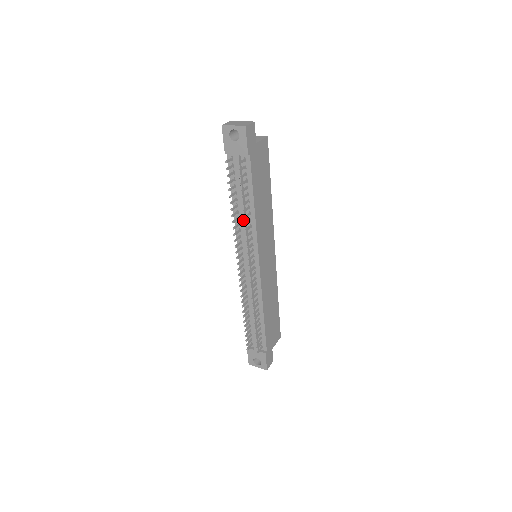
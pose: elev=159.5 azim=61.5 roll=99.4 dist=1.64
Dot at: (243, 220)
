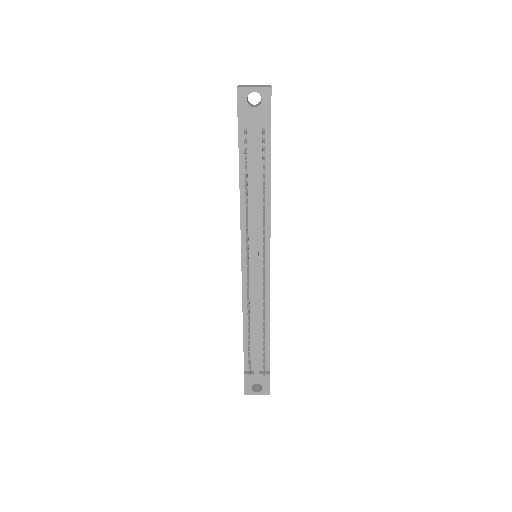
Dot at: (255, 209)
